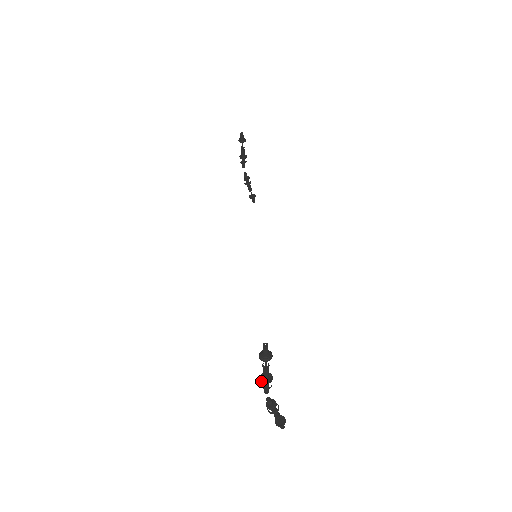
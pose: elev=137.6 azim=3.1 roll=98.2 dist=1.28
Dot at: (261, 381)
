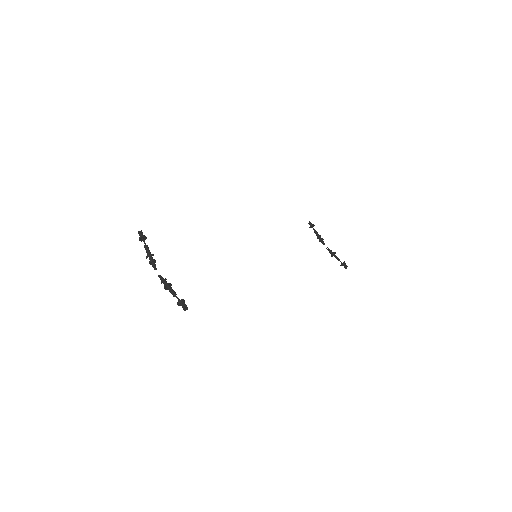
Dot at: occluded
